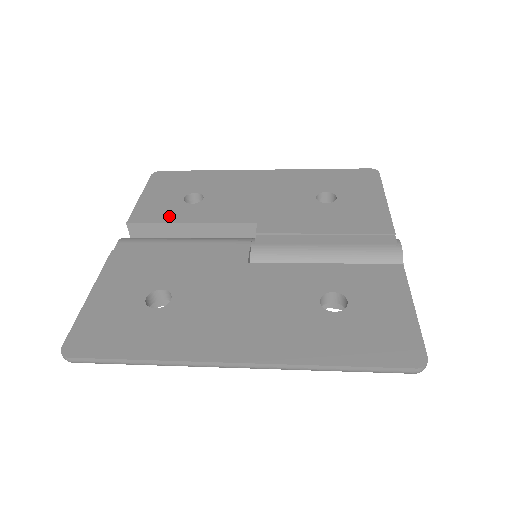
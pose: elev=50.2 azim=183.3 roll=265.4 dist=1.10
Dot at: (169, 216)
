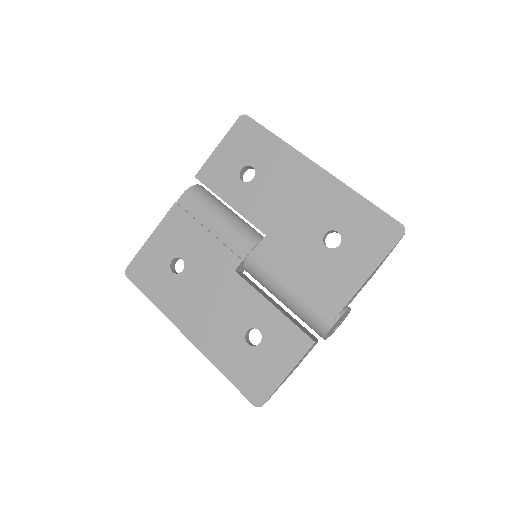
Dot at: (221, 187)
